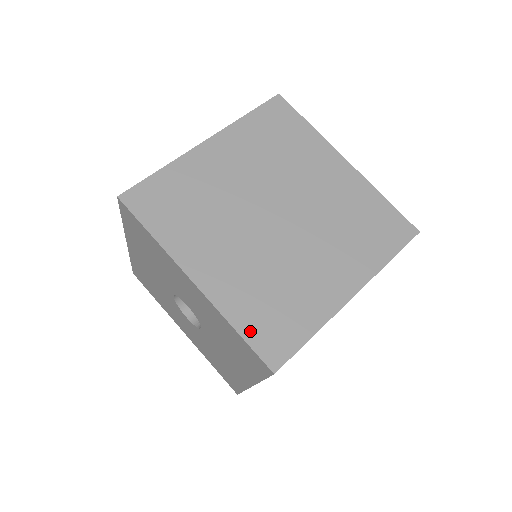
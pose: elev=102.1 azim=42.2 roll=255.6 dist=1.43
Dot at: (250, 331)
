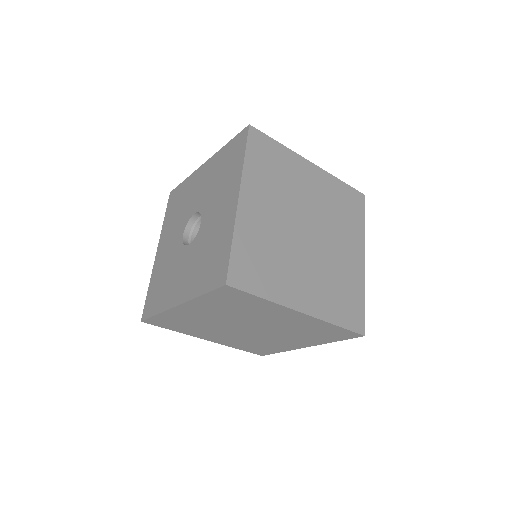
Dot at: (238, 252)
